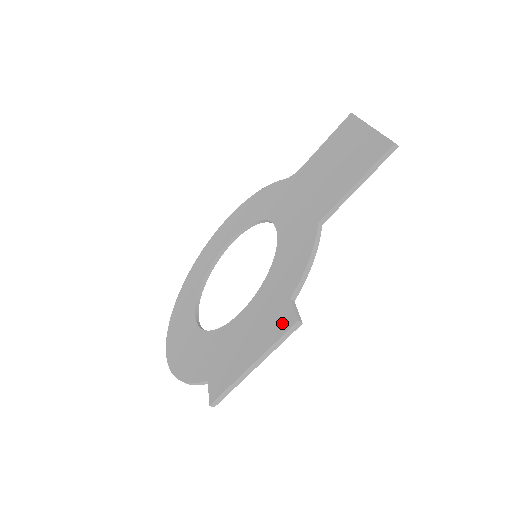
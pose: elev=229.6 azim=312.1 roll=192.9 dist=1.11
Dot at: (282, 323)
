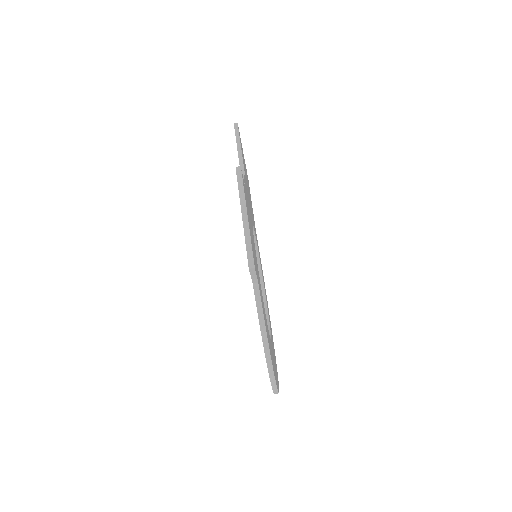
Dot at: occluded
